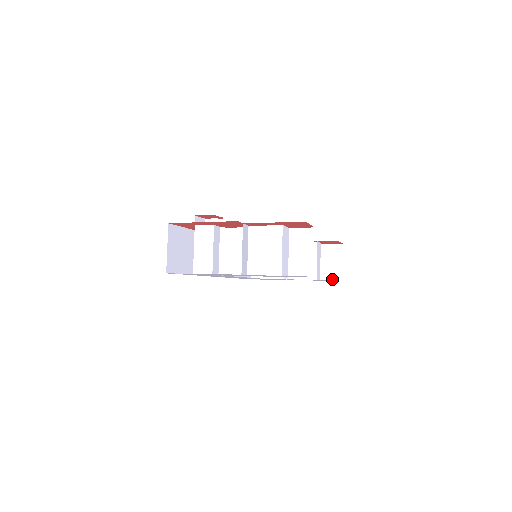
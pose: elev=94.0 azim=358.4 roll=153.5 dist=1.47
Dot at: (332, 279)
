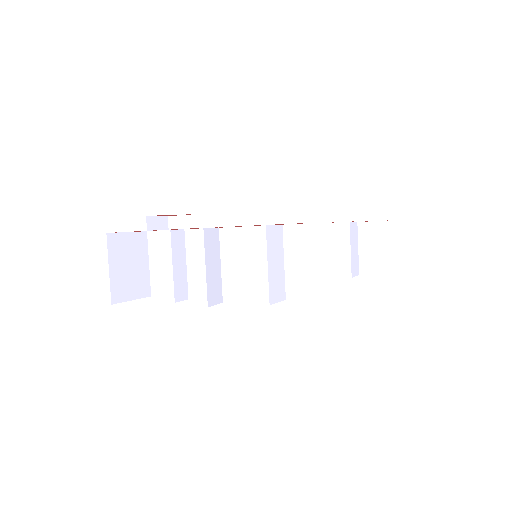
Dot at: (378, 270)
